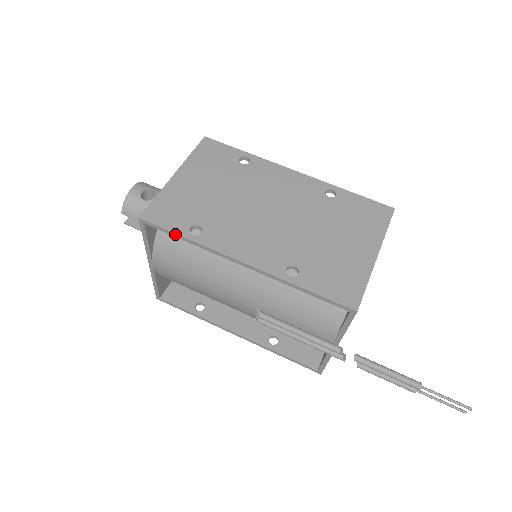
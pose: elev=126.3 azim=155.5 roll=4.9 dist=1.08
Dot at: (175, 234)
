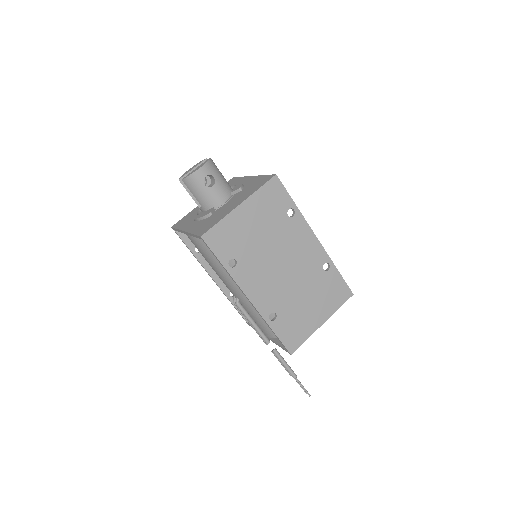
Dot at: (219, 260)
